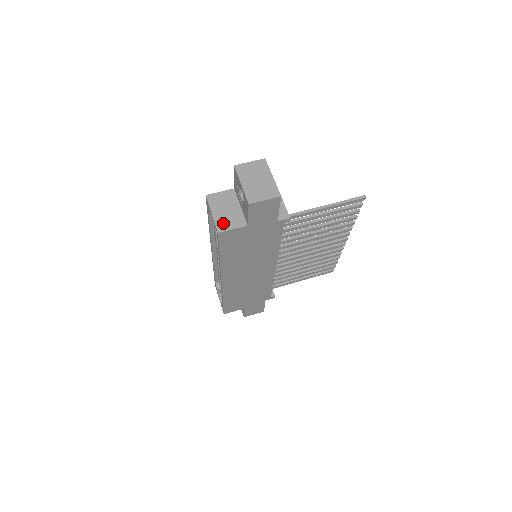
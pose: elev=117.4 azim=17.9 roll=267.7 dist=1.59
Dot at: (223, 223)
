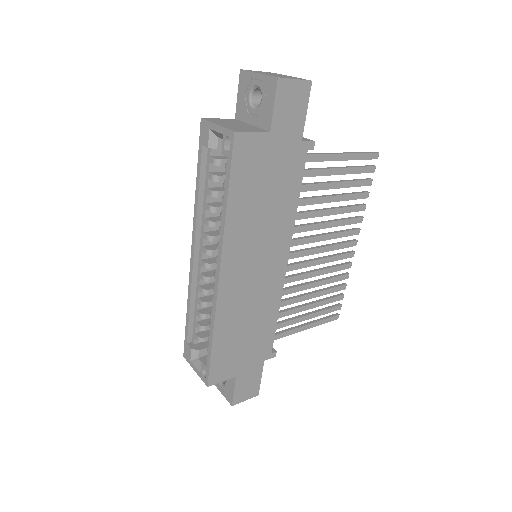
Dot at: (237, 128)
